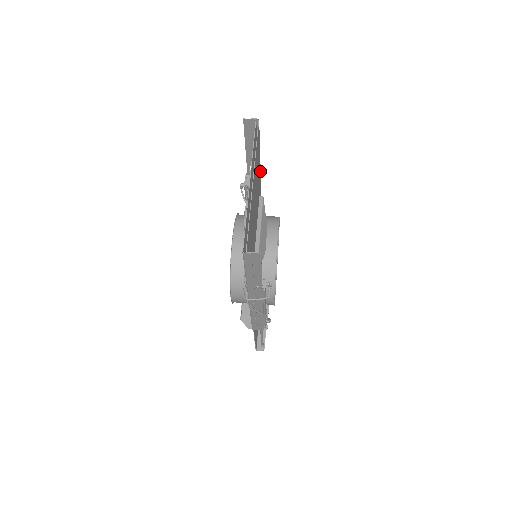
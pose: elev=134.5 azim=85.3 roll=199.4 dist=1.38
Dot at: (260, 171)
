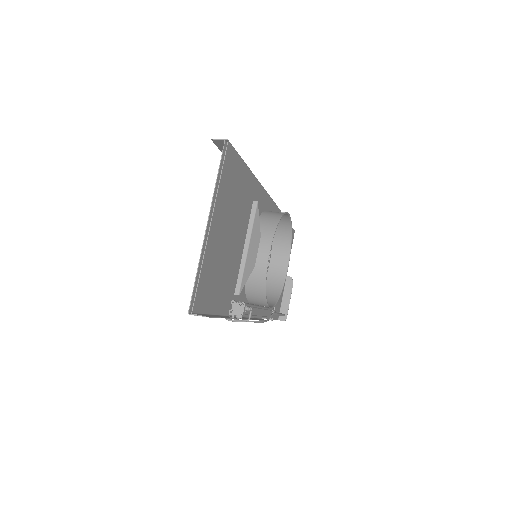
Dot at: (252, 175)
